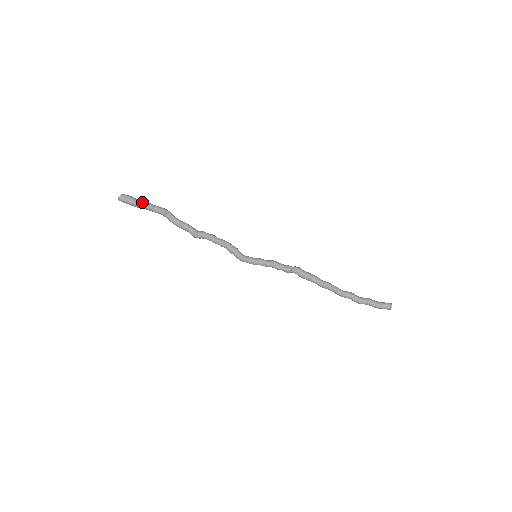
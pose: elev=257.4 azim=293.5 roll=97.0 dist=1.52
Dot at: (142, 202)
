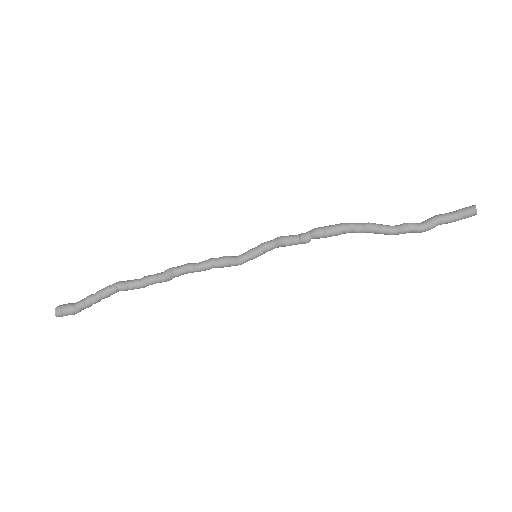
Dot at: (82, 304)
